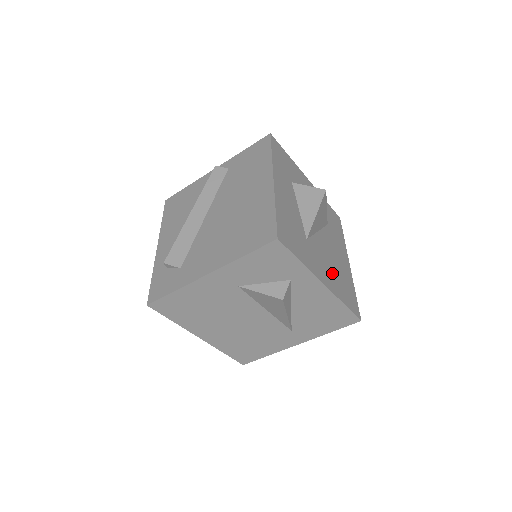
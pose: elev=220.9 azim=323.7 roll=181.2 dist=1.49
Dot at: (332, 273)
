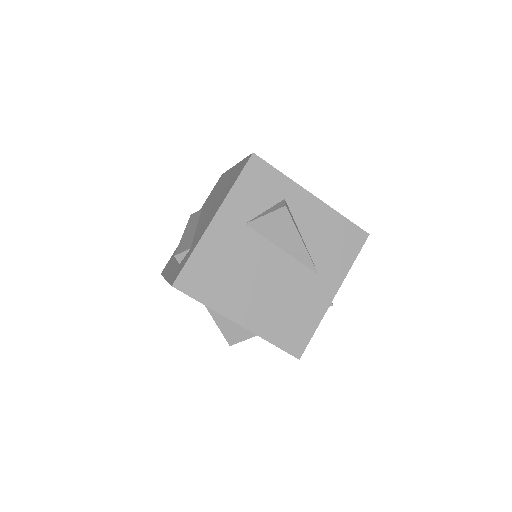
Dot at: occluded
